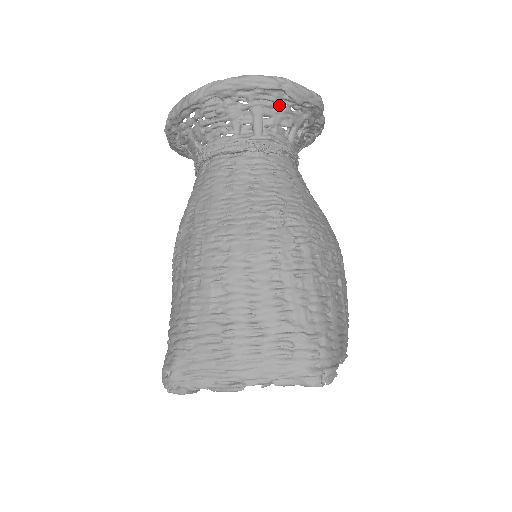
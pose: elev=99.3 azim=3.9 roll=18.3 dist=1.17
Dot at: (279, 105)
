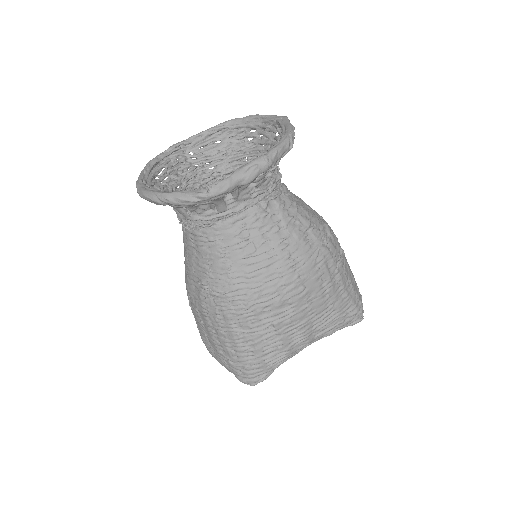
Dot at: occluded
